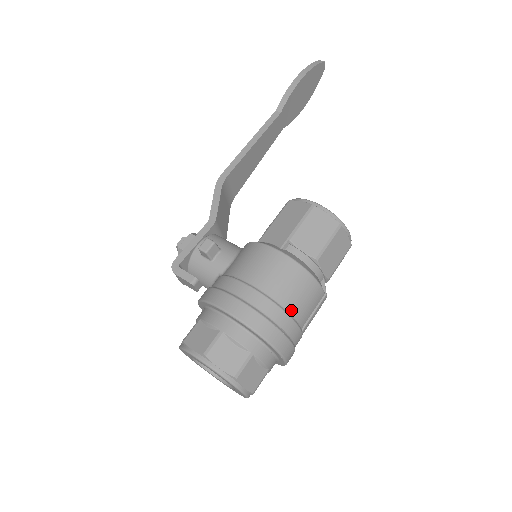
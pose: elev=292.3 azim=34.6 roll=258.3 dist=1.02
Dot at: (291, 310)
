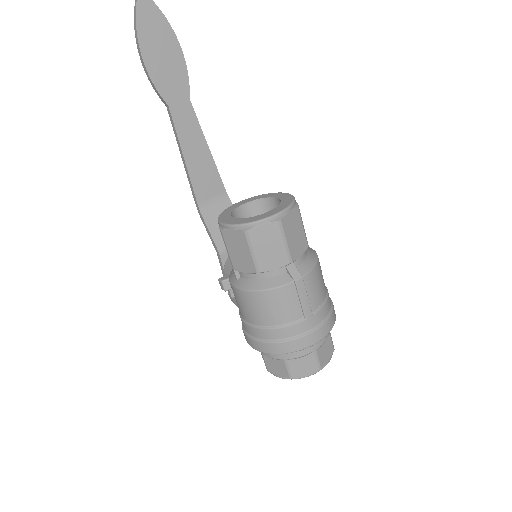
Dot at: (276, 323)
